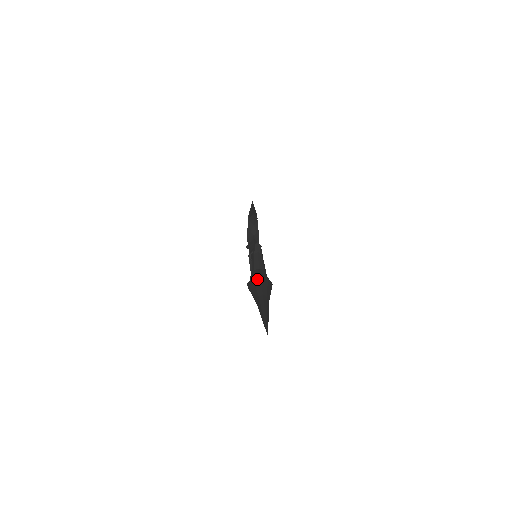
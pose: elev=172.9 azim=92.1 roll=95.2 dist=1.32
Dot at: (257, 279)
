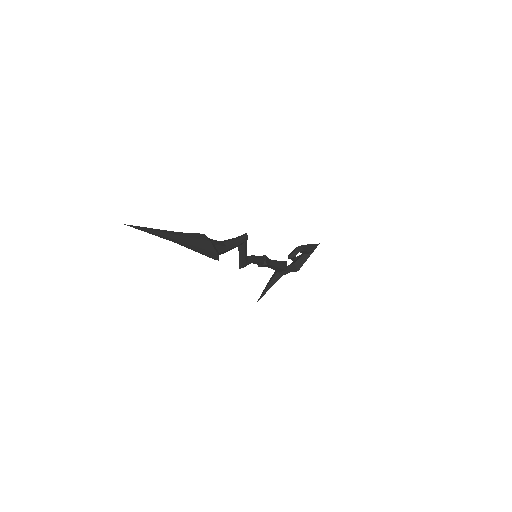
Dot at: occluded
